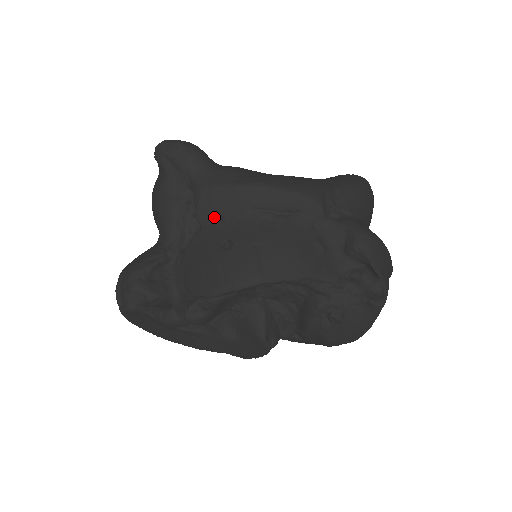
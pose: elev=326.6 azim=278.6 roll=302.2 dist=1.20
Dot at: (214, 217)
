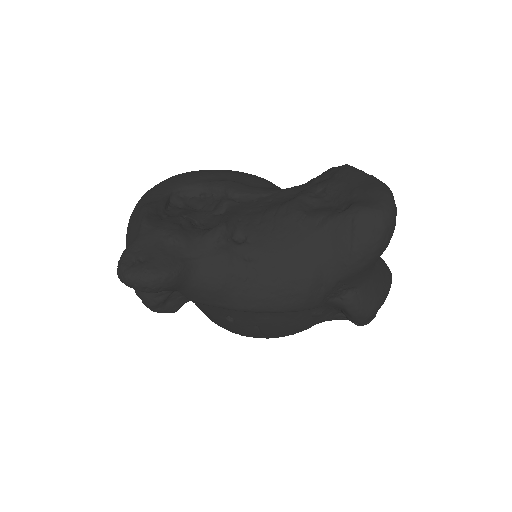
Dot at: occluded
